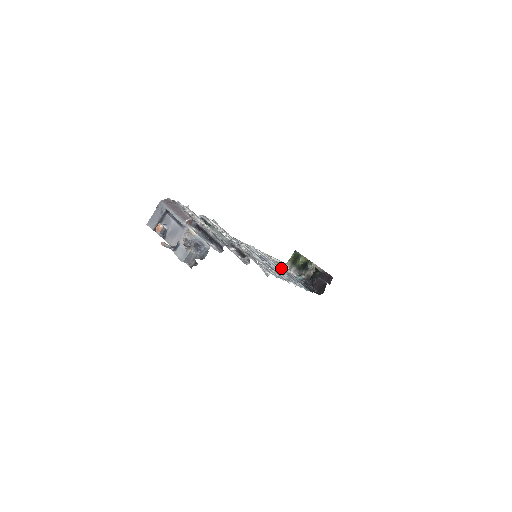
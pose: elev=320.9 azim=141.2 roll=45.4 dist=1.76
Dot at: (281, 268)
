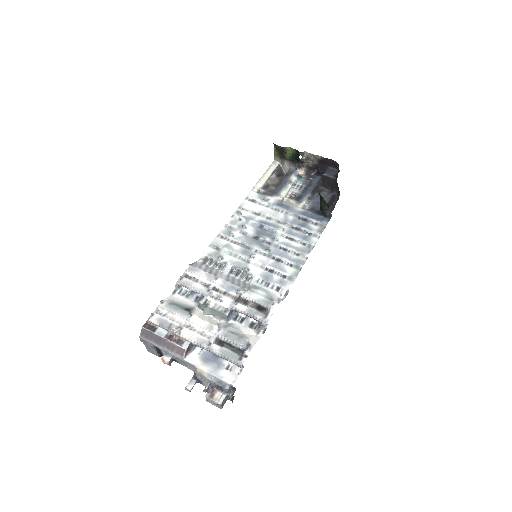
Dot at: (281, 210)
